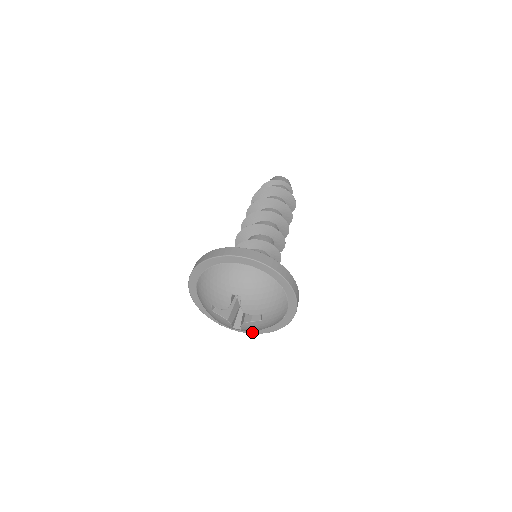
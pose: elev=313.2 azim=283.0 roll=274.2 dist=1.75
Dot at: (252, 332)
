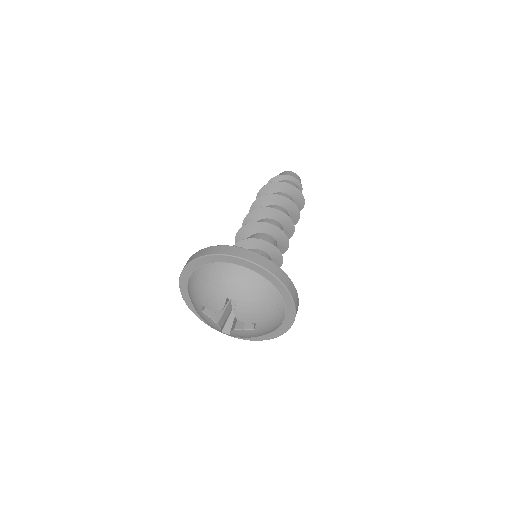
Dot at: occluded
